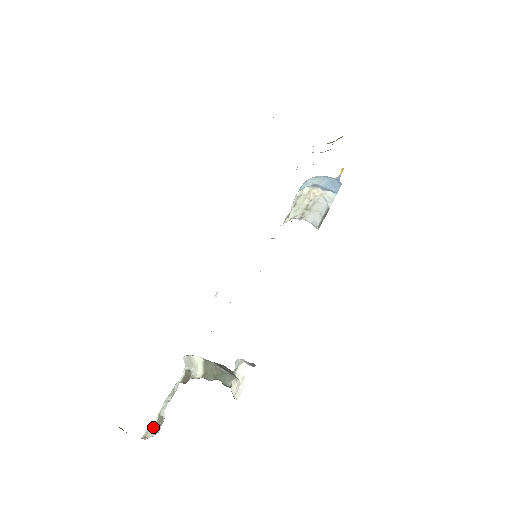
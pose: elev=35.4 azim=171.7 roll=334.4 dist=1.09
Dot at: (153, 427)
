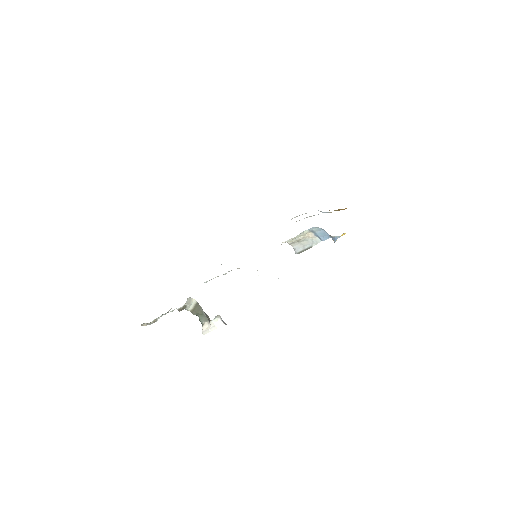
Dot at: (149, 323)
